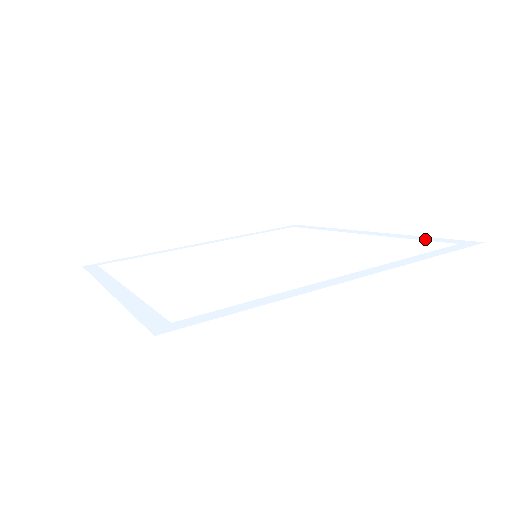
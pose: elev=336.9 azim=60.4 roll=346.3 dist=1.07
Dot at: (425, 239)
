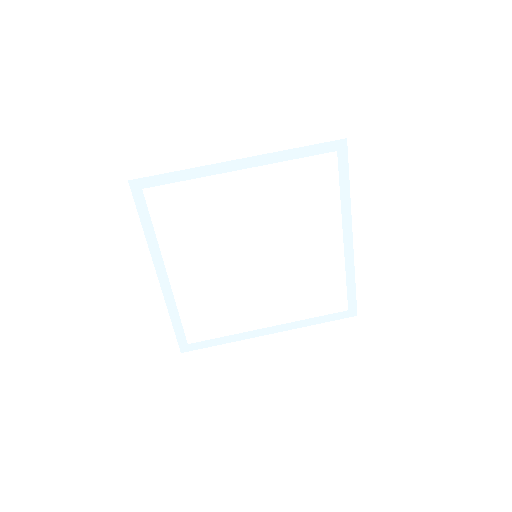
Dot at: (349, 290)
